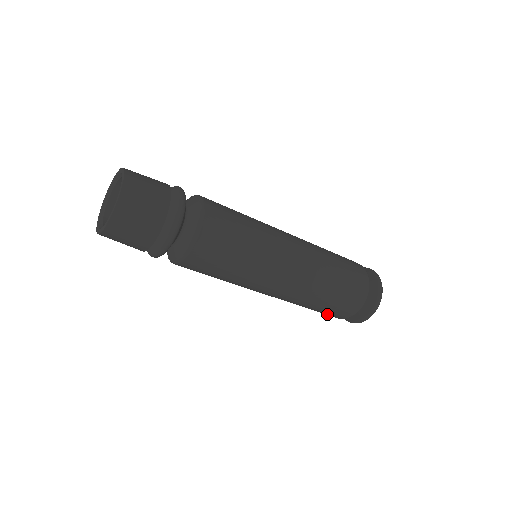
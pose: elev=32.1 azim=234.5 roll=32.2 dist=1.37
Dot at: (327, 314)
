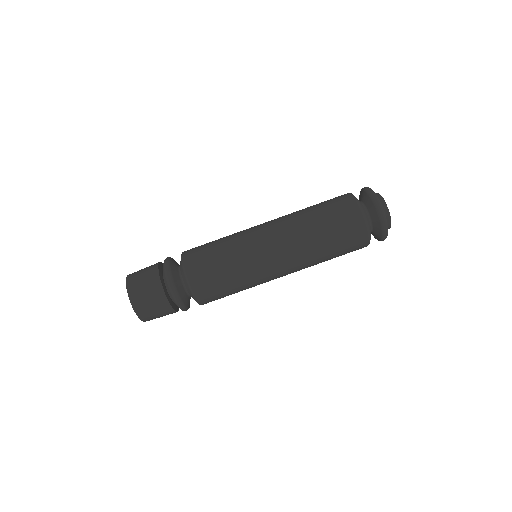
Dot at: (345, 223)
